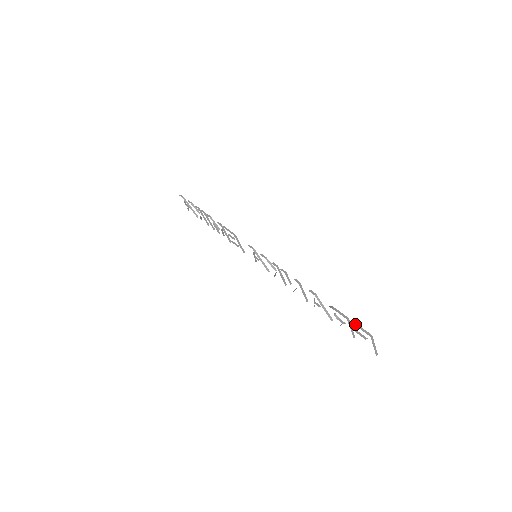
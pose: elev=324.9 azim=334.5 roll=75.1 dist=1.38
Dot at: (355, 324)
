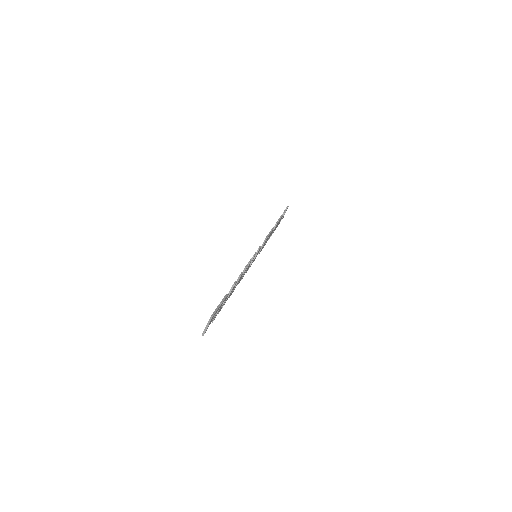
Dot at: (218, 307)
